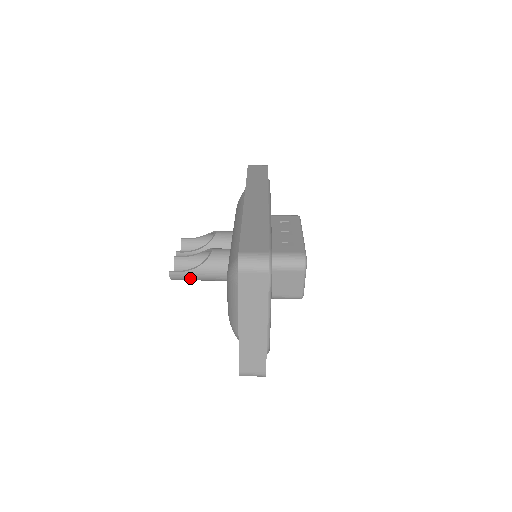
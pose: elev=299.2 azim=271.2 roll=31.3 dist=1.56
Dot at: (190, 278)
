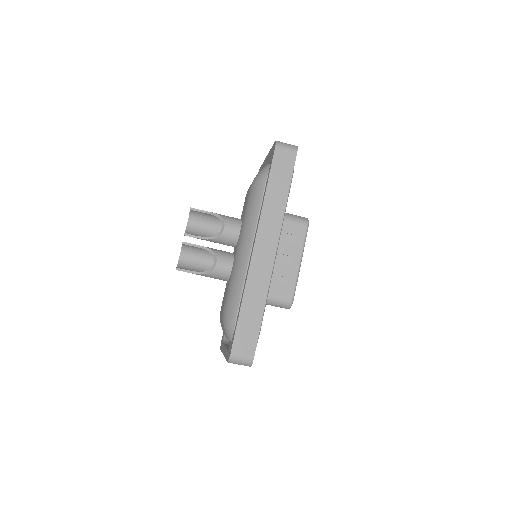
Dot at: occluded
